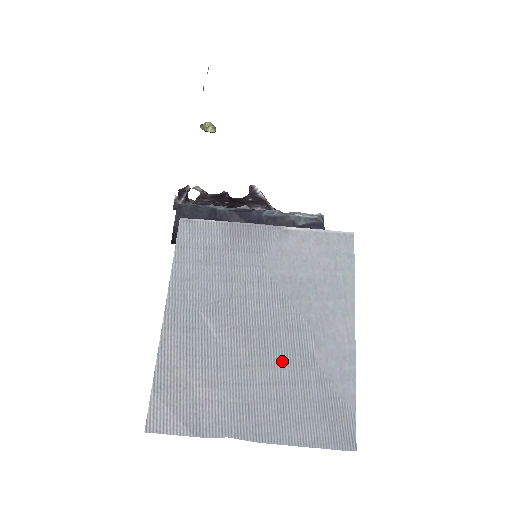
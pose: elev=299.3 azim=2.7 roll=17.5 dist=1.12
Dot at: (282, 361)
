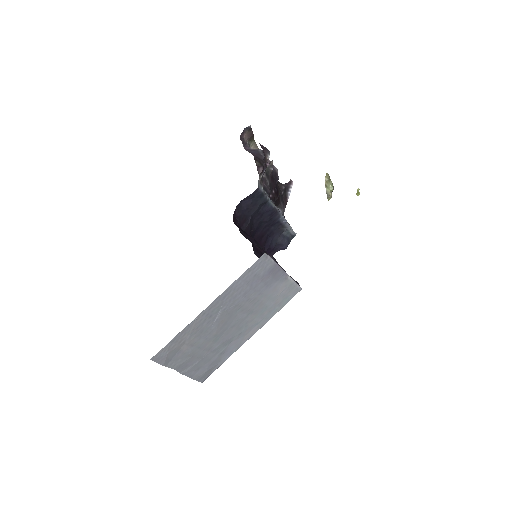
Dot at: (221, 341)
